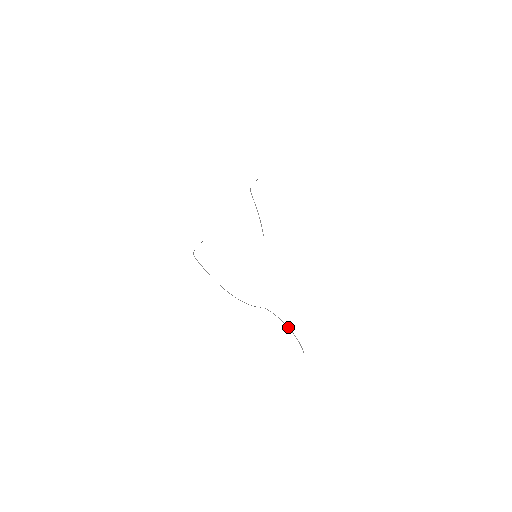
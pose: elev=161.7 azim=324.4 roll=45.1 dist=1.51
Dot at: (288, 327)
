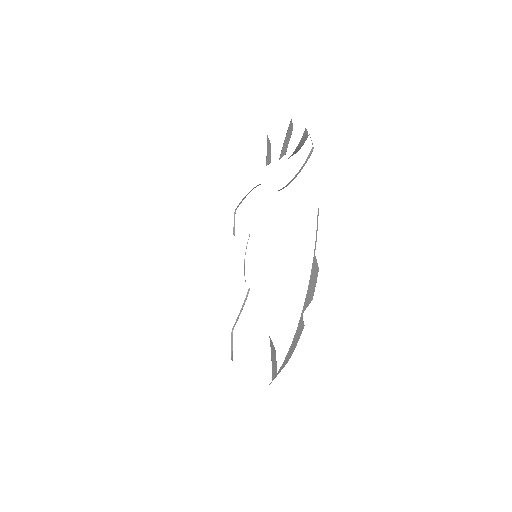
Dot at: occluded
